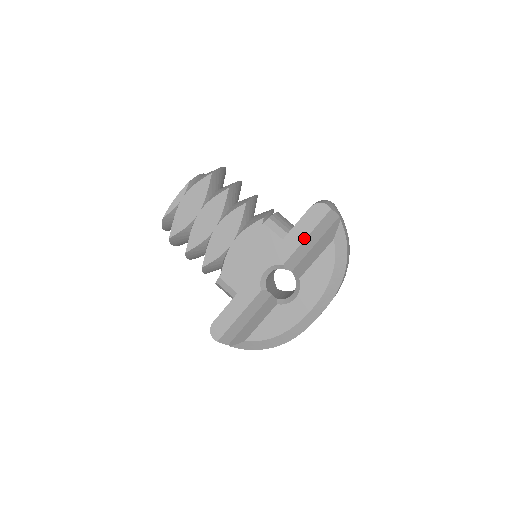
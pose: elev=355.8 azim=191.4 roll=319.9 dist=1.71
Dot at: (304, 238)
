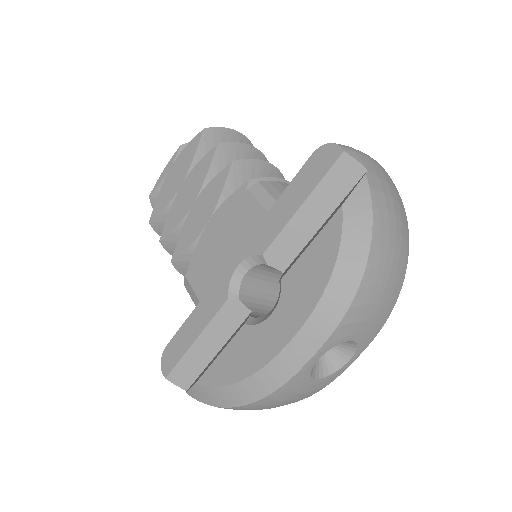
Dot at: (297, 207)
